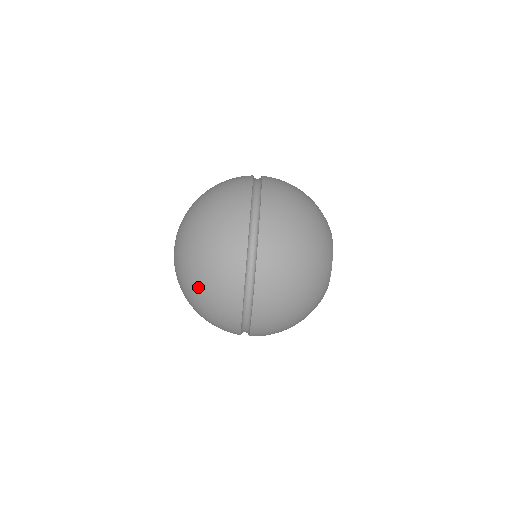
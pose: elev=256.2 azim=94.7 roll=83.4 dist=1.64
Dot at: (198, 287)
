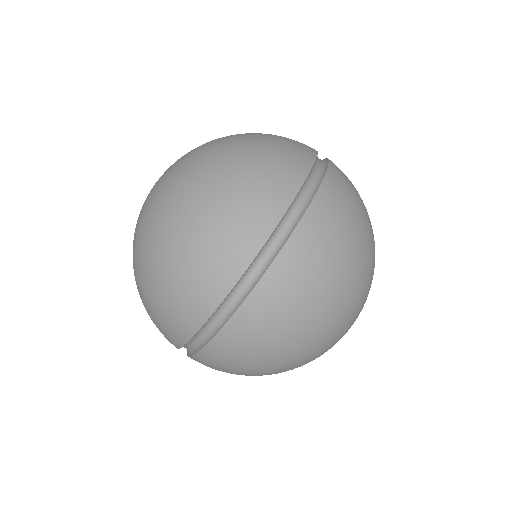
Dot at: (146, 278)
